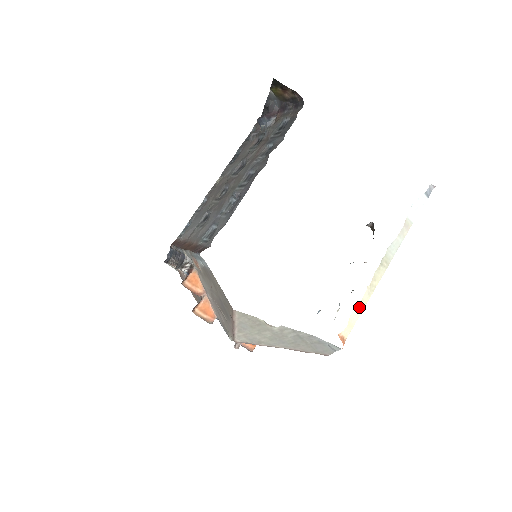
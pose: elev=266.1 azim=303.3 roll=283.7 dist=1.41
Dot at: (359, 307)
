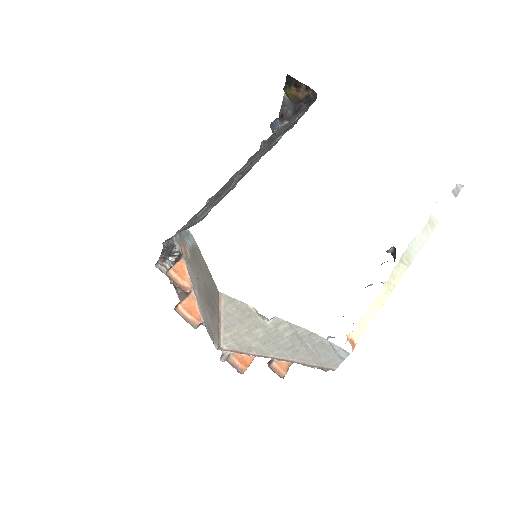
Dot at: (374, 306)
